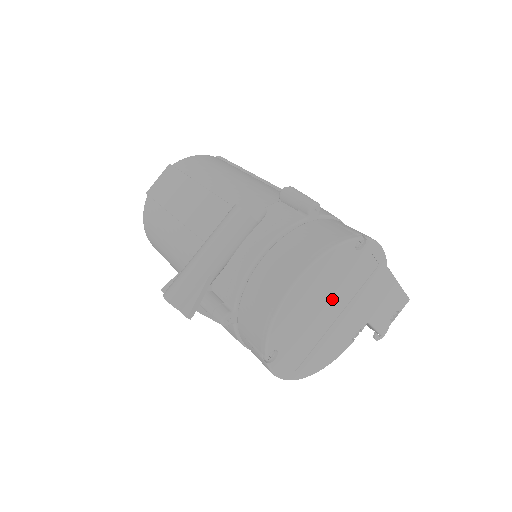
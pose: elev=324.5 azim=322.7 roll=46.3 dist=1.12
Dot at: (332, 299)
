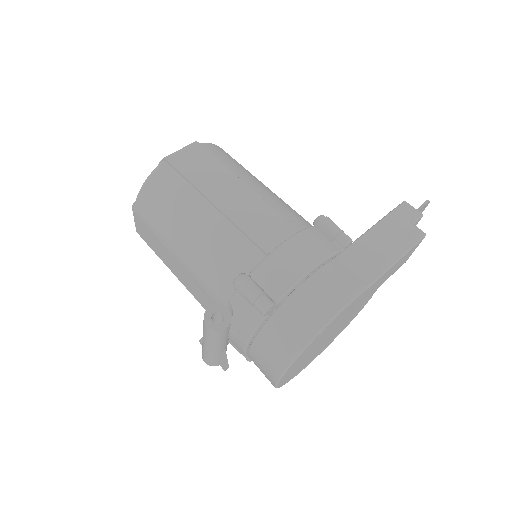
Dot at: occluded
